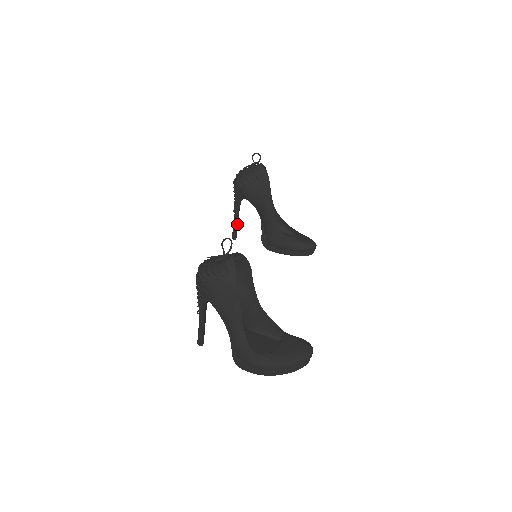
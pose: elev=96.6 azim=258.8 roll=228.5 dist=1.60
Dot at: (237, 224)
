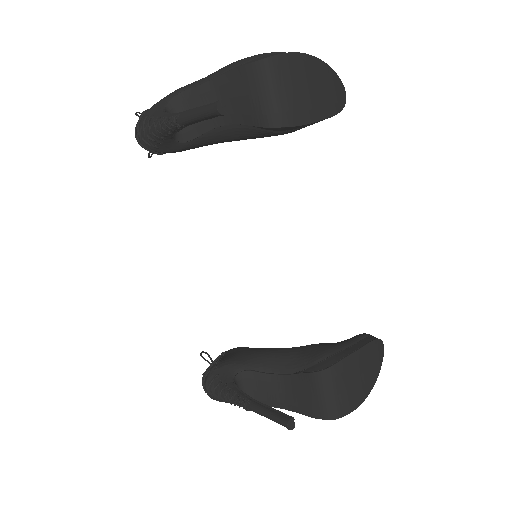
Dot at: (267, 406)
